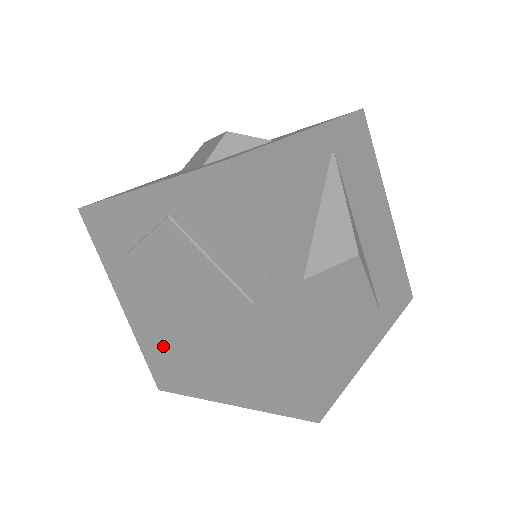
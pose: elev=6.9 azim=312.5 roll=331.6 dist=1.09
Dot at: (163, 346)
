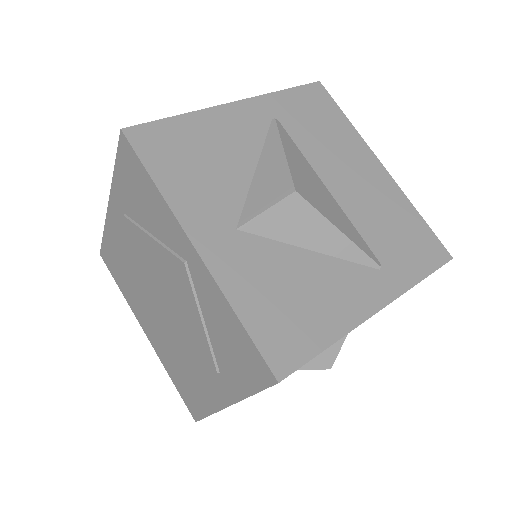
Dot at: (175, 362)
